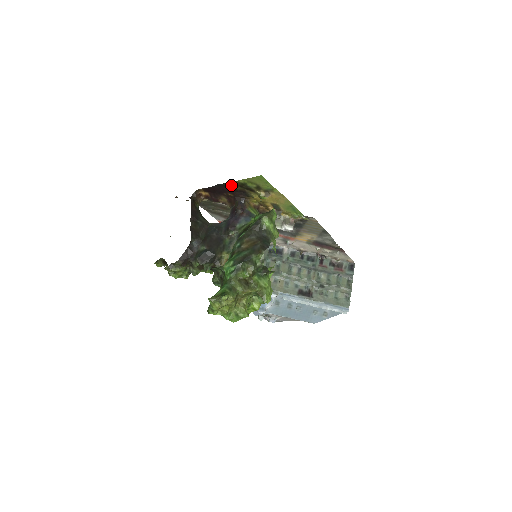
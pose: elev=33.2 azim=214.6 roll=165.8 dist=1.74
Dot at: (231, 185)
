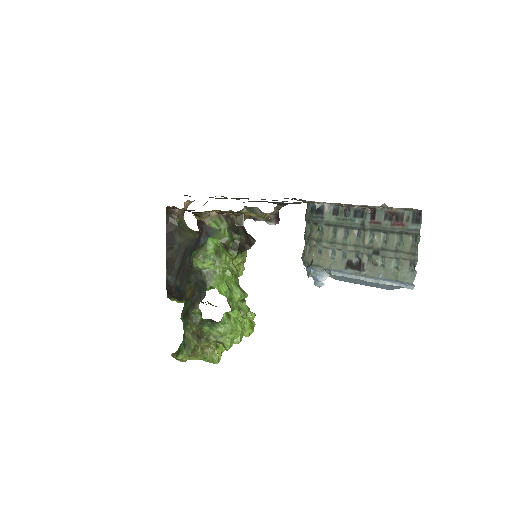
Dot at: occluded
